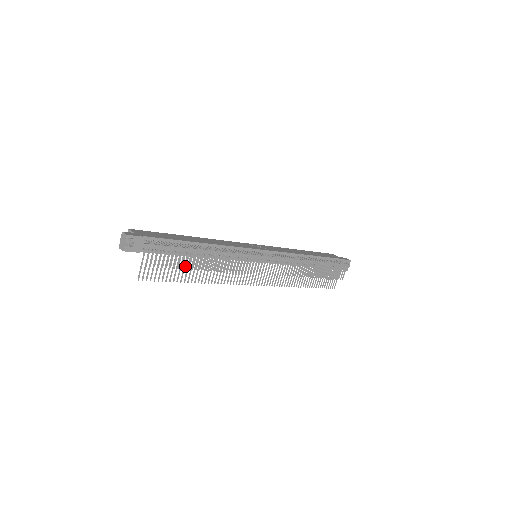
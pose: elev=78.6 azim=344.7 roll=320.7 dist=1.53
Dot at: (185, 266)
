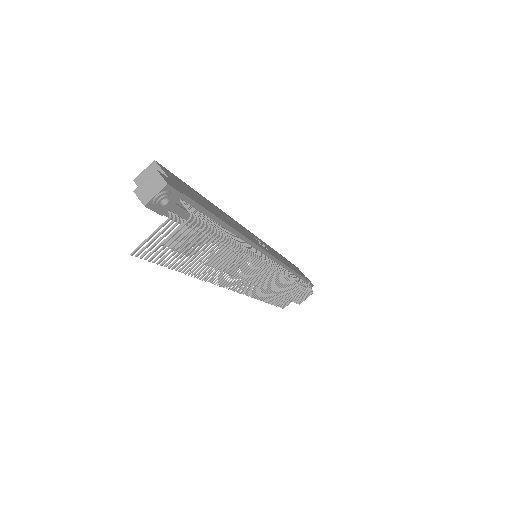
Dot at: (202, 257)
